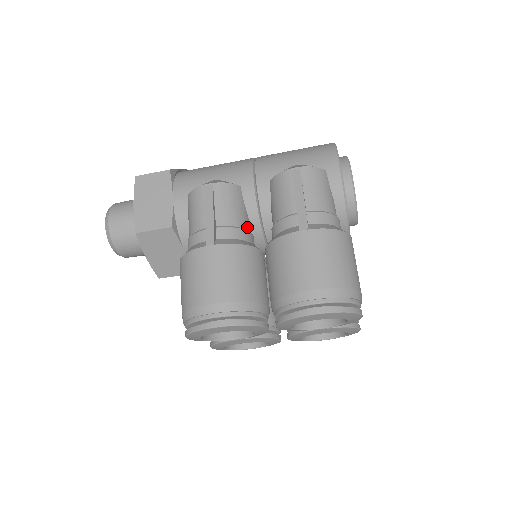
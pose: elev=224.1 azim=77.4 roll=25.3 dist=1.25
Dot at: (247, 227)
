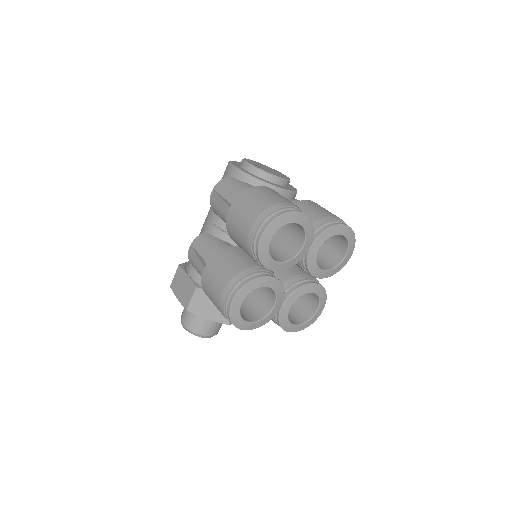
Dot at: (224, 245)
